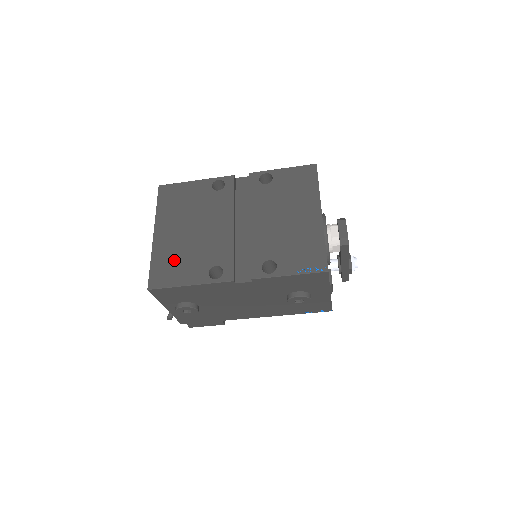
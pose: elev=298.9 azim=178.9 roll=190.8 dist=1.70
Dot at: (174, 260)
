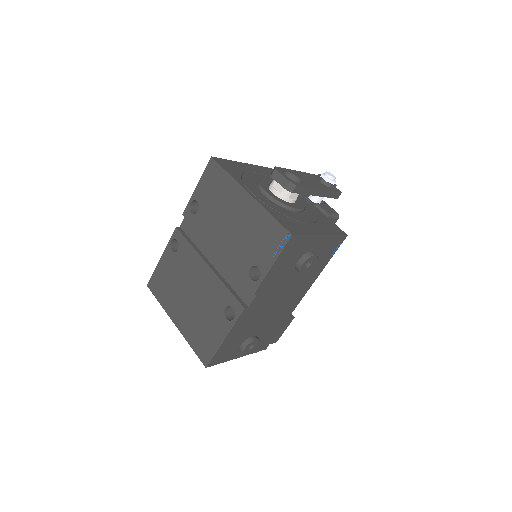
Dot at: (200, 330)
